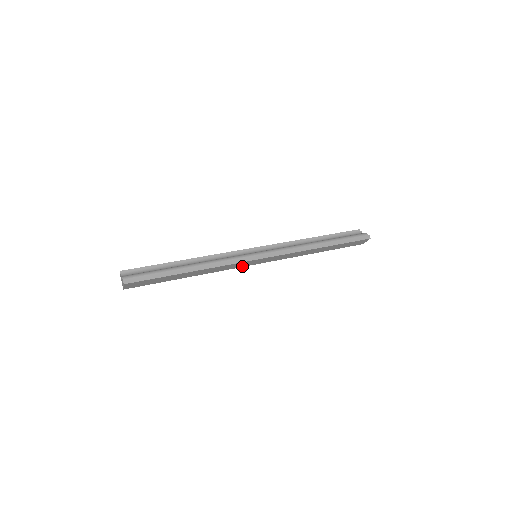
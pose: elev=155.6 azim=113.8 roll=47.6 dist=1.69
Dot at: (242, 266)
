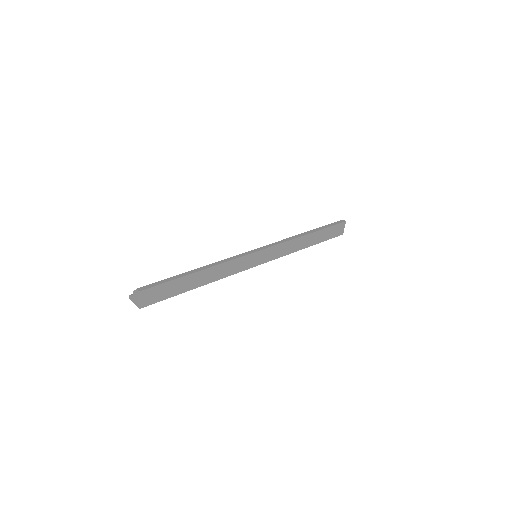
Dot at: (248, 267)
